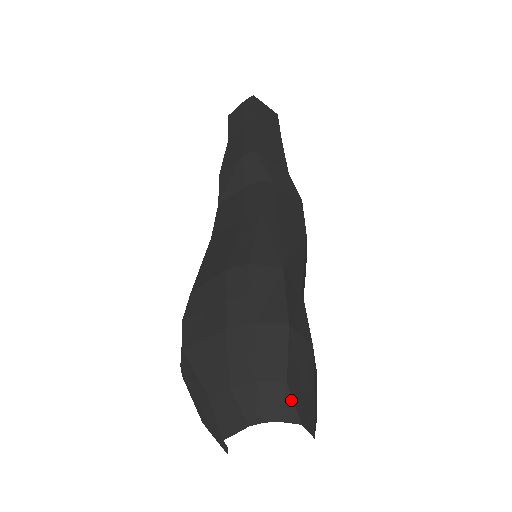
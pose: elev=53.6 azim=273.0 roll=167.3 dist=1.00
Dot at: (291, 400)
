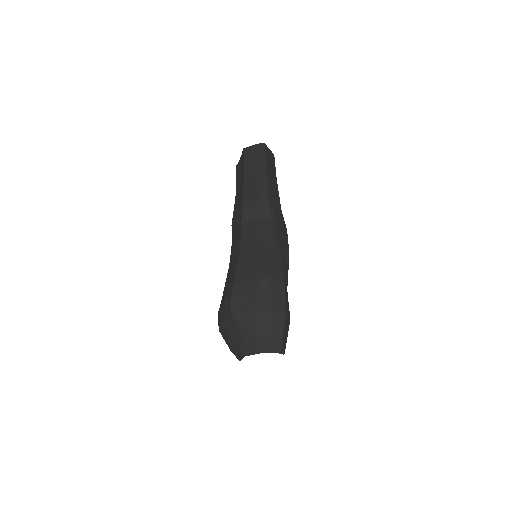
Dot at: (282, 345)
